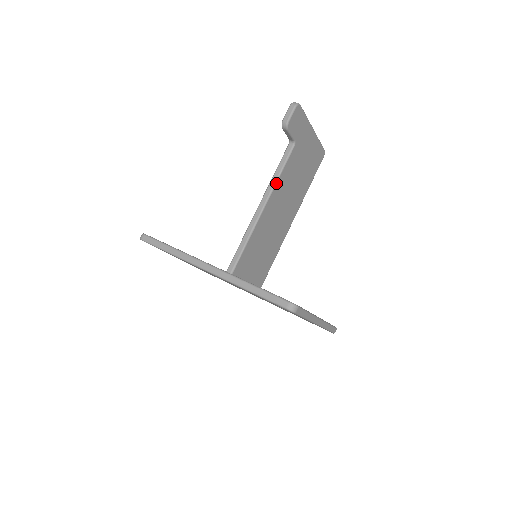
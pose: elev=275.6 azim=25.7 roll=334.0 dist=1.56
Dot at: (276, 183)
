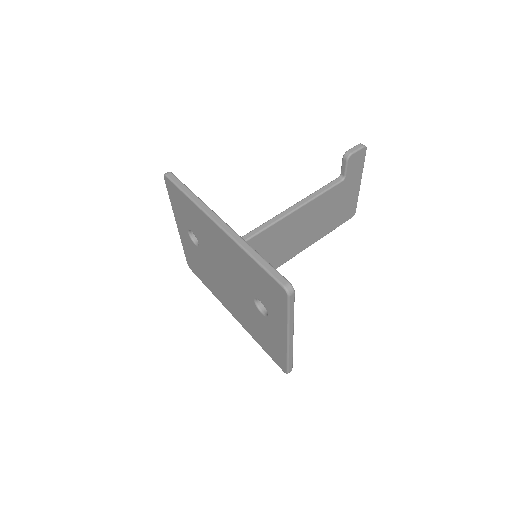
Dot at: (312, 200)
